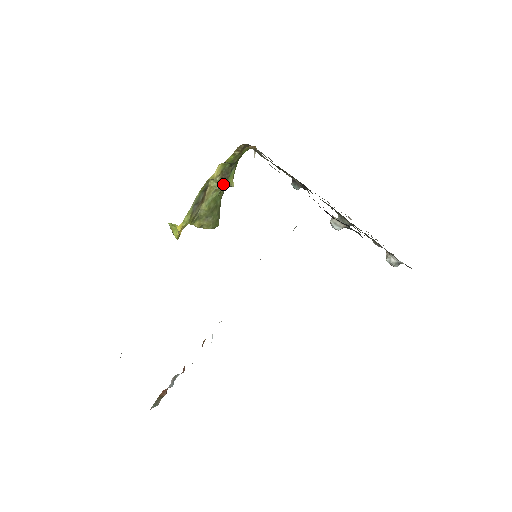
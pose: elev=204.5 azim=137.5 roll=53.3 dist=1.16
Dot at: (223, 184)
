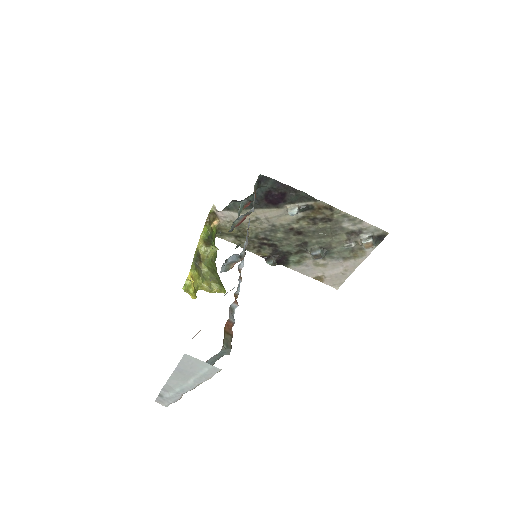
Dot at: (209, 248)
